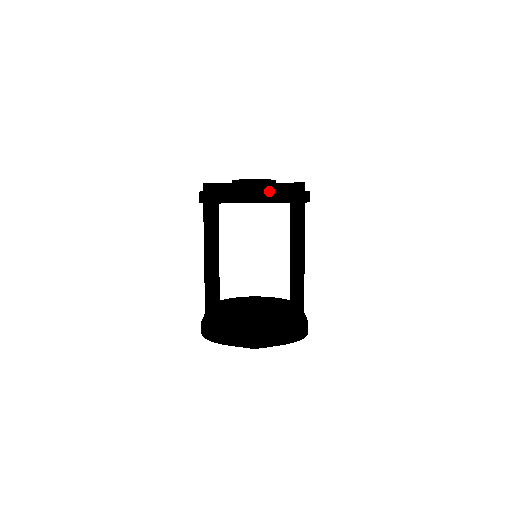
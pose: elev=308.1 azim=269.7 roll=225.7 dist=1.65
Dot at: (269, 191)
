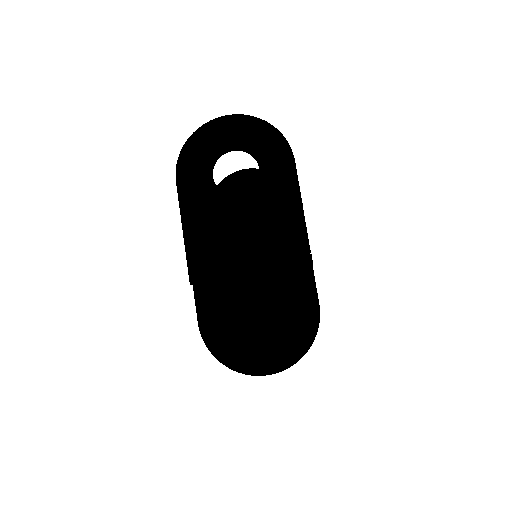
Dot at: occluded
